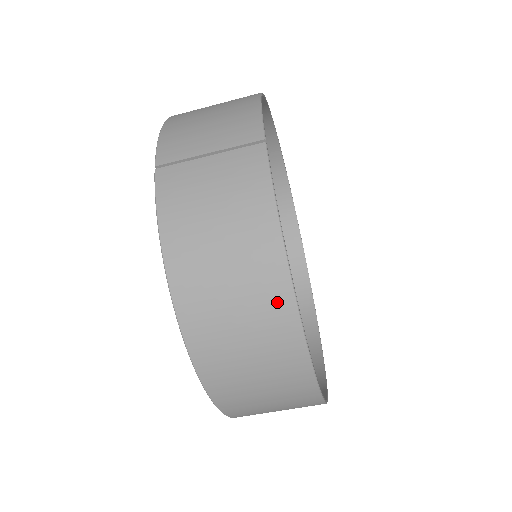
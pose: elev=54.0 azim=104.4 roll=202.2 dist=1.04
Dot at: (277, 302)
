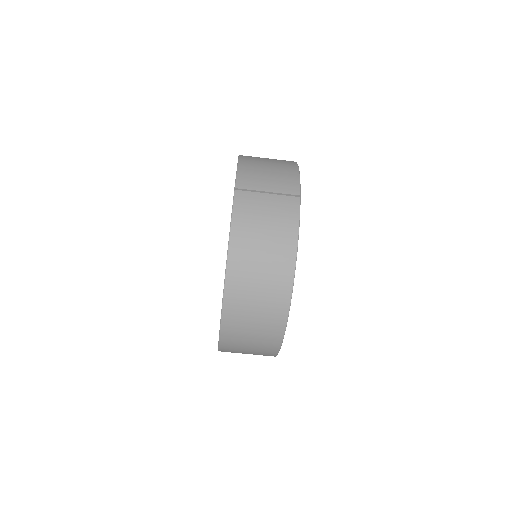
Dot at: (283, 284)
